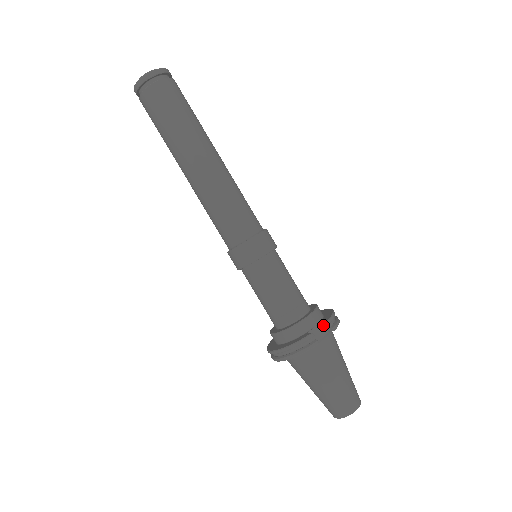
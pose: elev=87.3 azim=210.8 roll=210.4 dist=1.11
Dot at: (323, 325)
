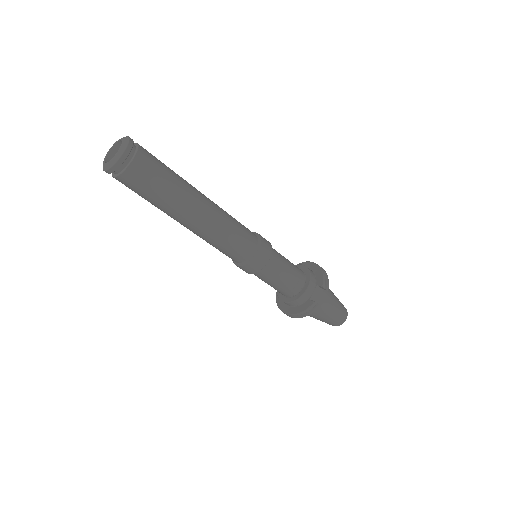
Dot at: (318, 287)
